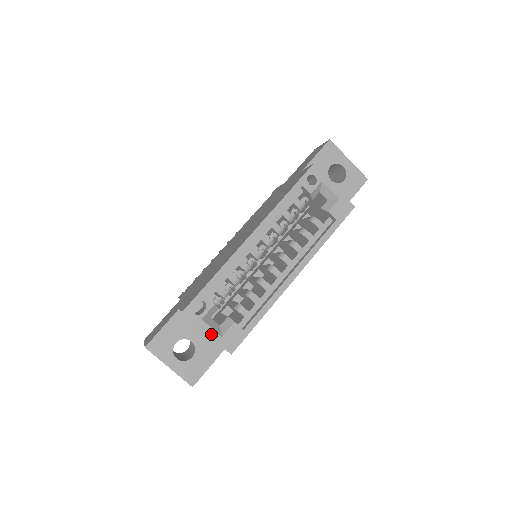
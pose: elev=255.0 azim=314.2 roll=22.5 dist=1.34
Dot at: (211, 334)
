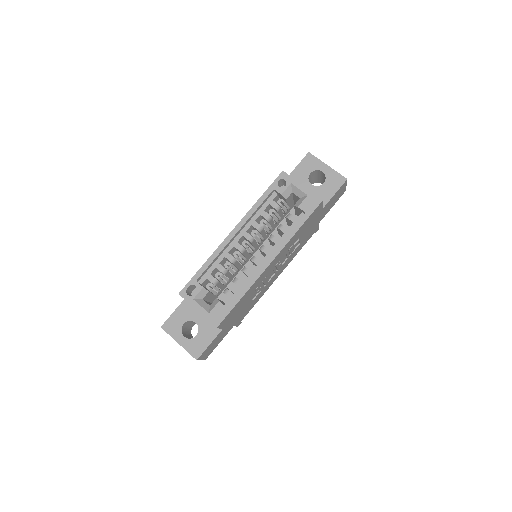
Dot at: (200, 311)
